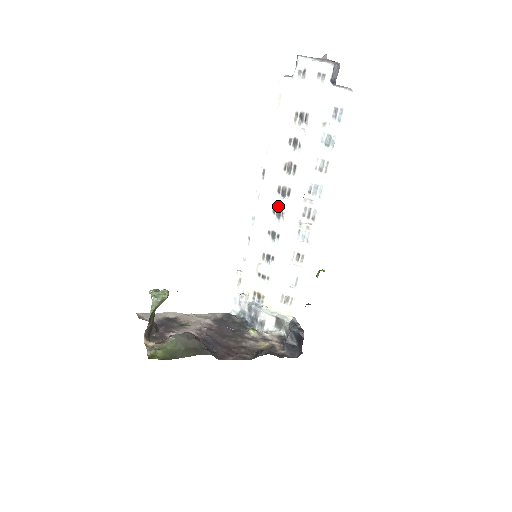
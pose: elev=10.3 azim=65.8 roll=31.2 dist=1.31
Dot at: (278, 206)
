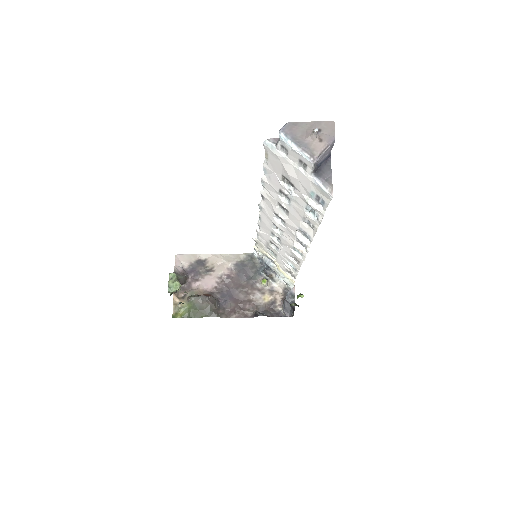
Dot at: (276, 225)
